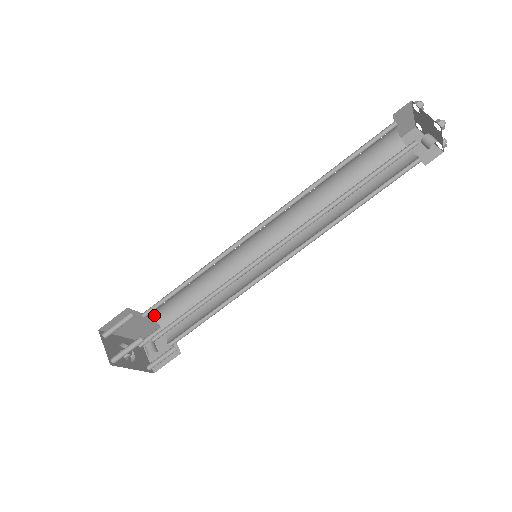
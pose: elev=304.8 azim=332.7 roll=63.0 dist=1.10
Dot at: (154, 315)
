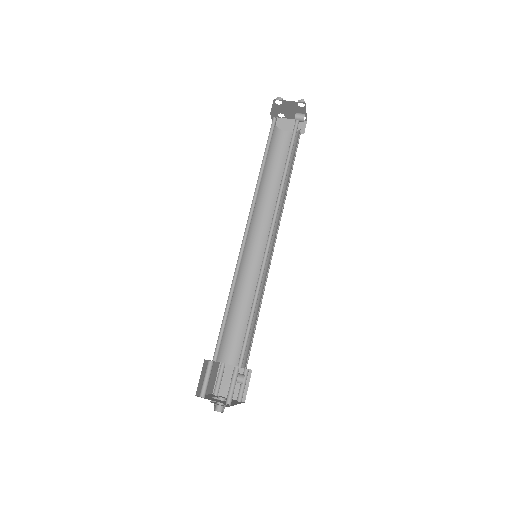
Dot at: occluded
